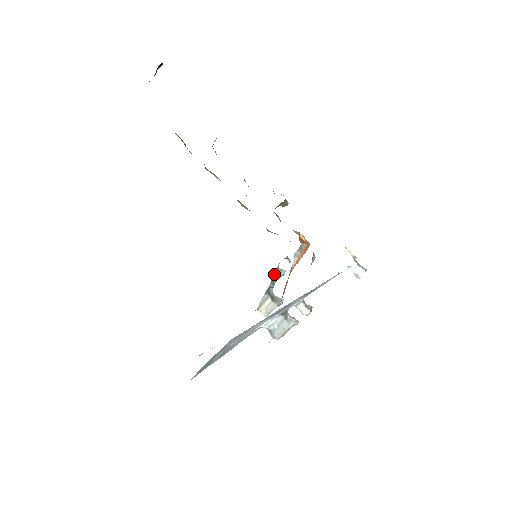
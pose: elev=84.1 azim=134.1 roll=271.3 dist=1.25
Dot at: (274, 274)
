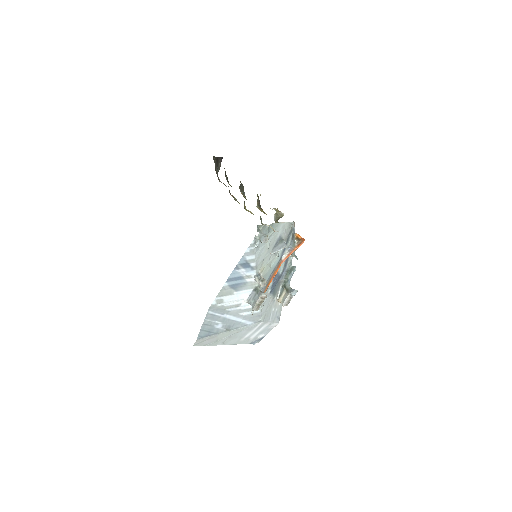
Dot at: (288, 271)
